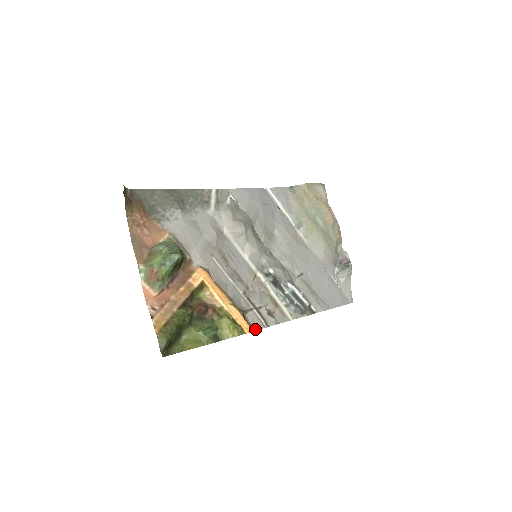
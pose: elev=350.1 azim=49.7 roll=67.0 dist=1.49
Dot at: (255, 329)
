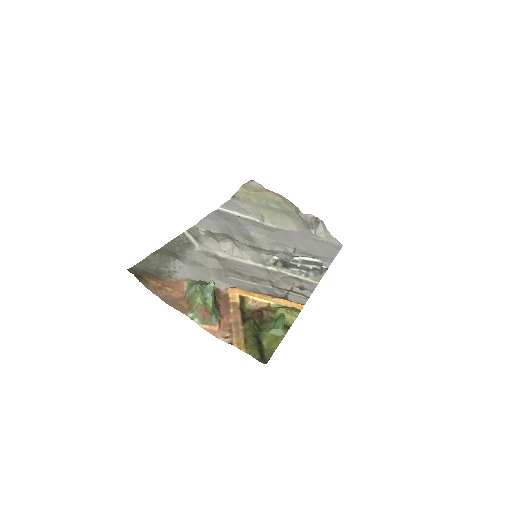
Dot at: occluded
